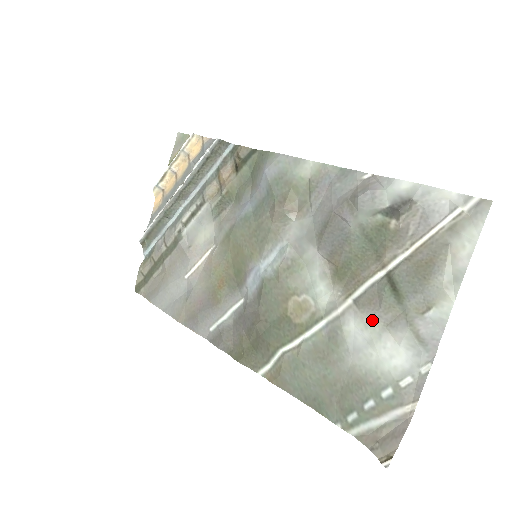
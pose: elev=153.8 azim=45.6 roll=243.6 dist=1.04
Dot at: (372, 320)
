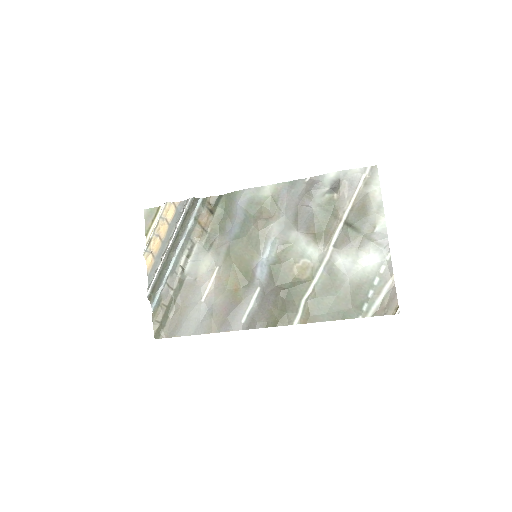
Dot at: (349, 250)
